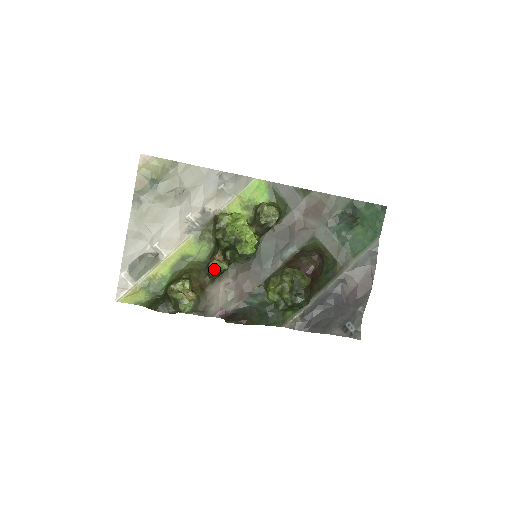
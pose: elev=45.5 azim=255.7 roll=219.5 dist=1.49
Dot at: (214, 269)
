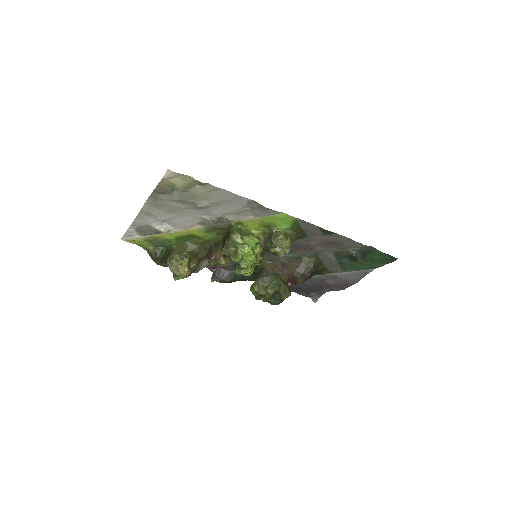
Dot at: (212, 265)
